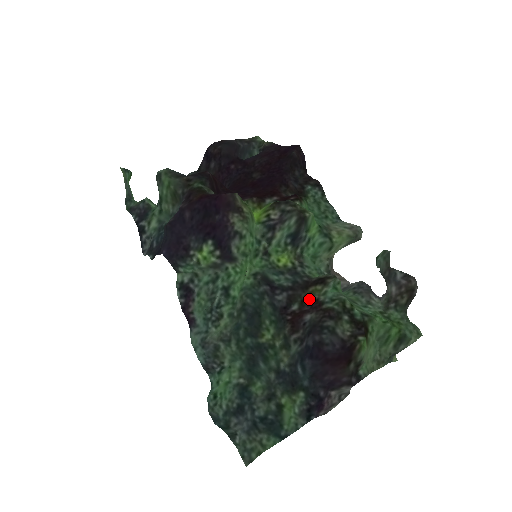
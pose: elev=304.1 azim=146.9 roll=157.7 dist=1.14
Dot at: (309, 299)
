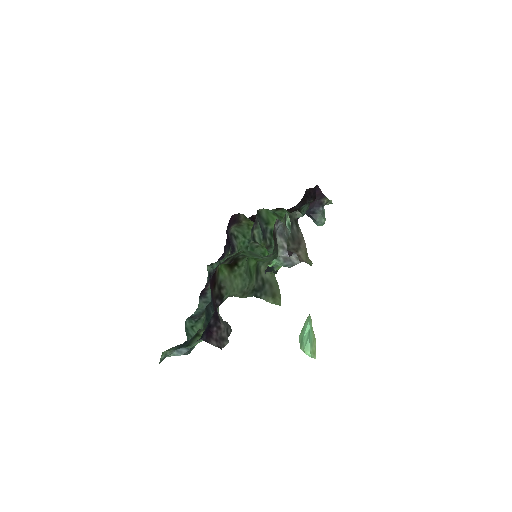
Dot at: occluded
